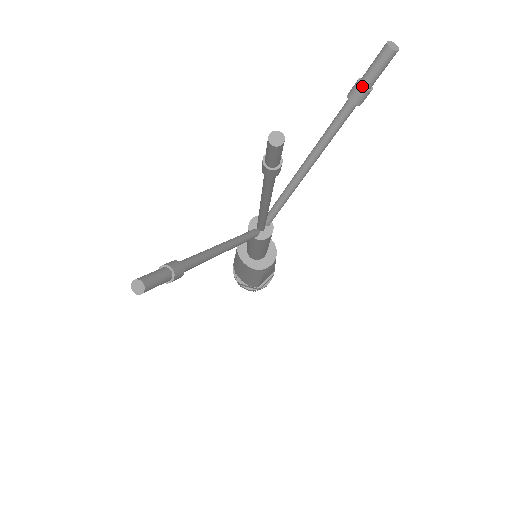
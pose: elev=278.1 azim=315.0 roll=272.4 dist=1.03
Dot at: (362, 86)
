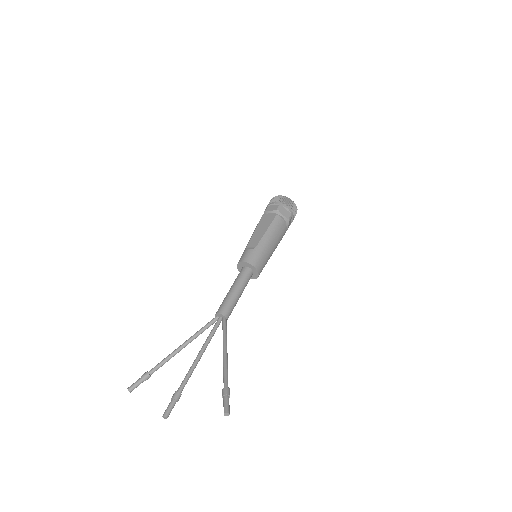
Dot at: (224, 398)
